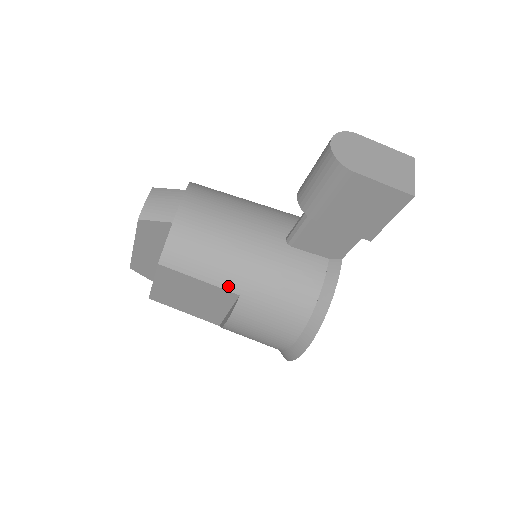
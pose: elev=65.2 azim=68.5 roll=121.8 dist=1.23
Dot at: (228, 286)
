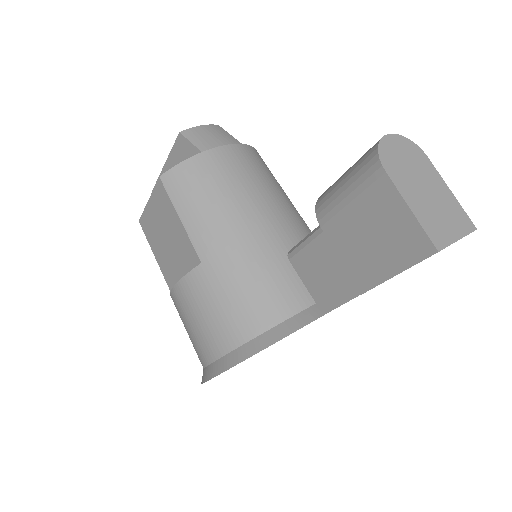
Dot at: (199, 245)
